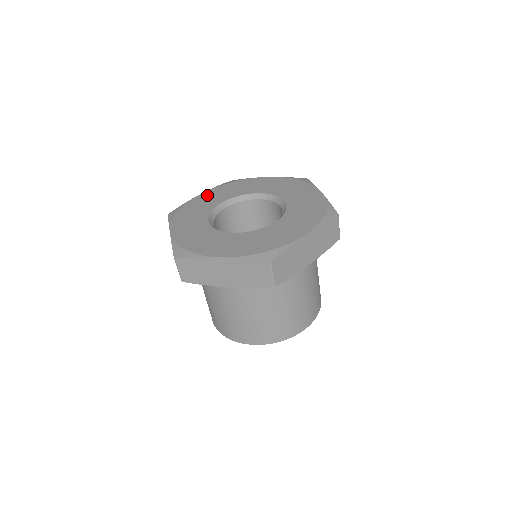
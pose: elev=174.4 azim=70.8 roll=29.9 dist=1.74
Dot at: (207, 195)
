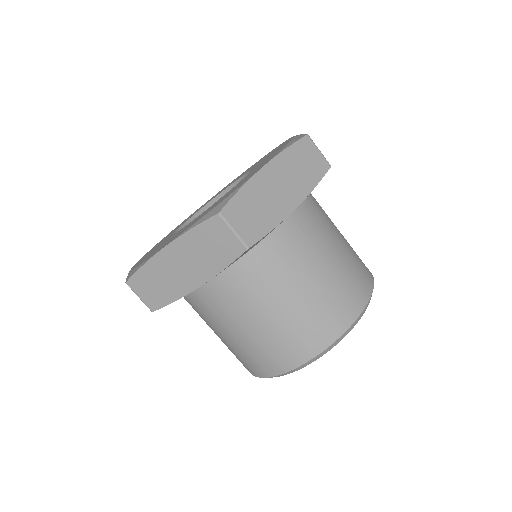
Dot at: (182, 222)
